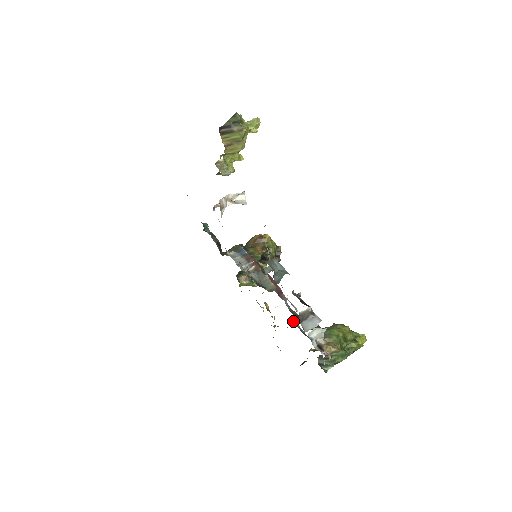
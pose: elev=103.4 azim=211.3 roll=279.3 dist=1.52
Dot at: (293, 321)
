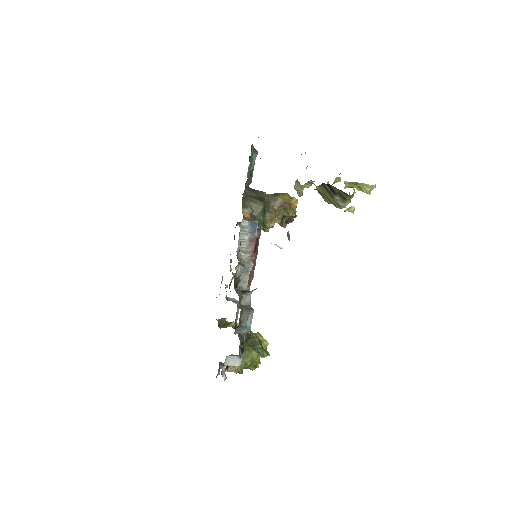
Dot at: (238, 308)
